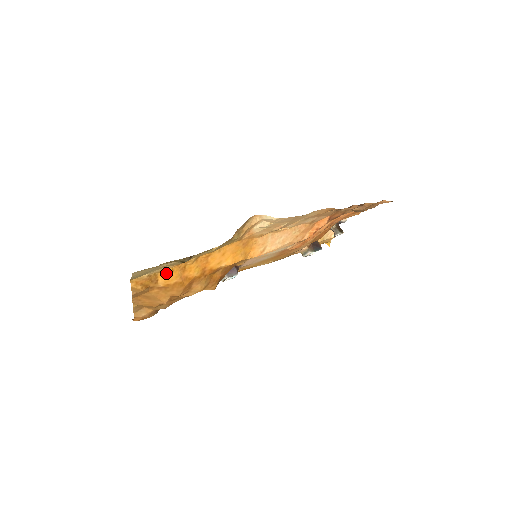
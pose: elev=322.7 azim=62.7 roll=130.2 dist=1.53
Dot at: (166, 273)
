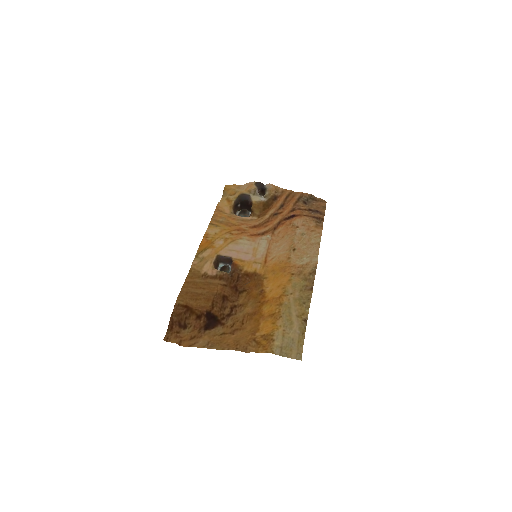
Dot at: (271, 328)
